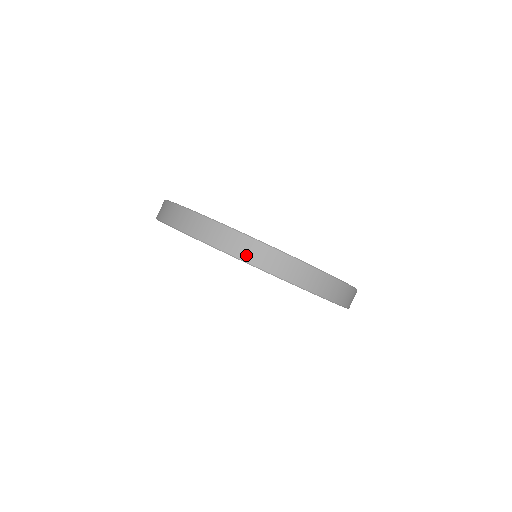
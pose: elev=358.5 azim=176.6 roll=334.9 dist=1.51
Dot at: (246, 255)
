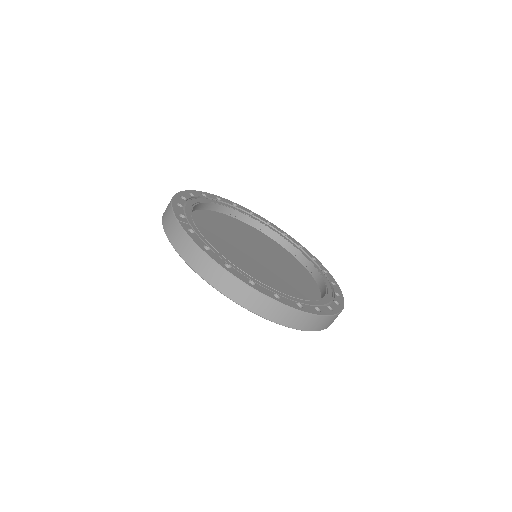
Dot at: (282, 320)
